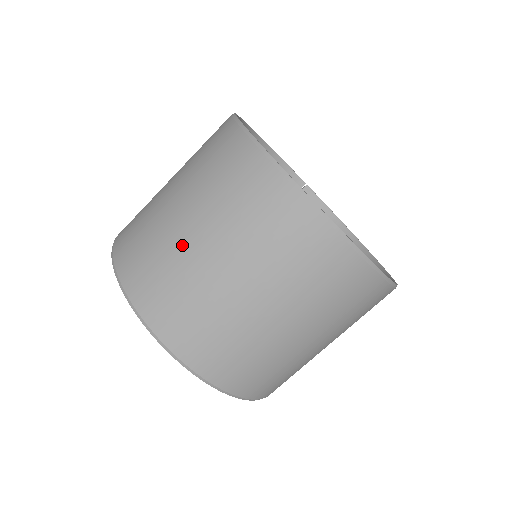
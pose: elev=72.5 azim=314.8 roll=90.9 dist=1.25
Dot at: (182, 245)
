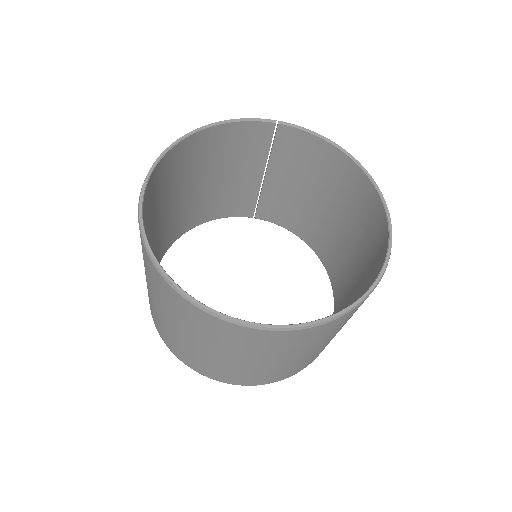
Dot at: (177, 336)
